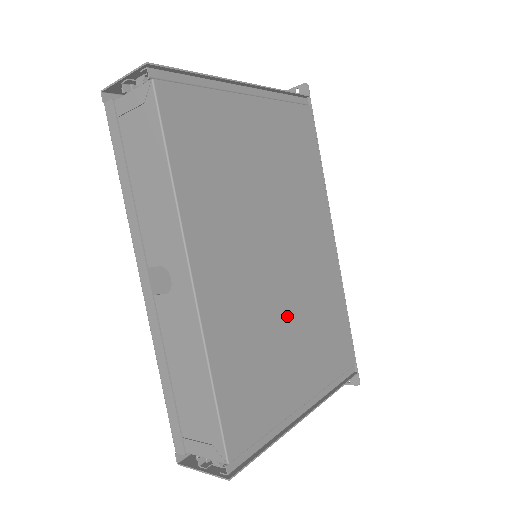
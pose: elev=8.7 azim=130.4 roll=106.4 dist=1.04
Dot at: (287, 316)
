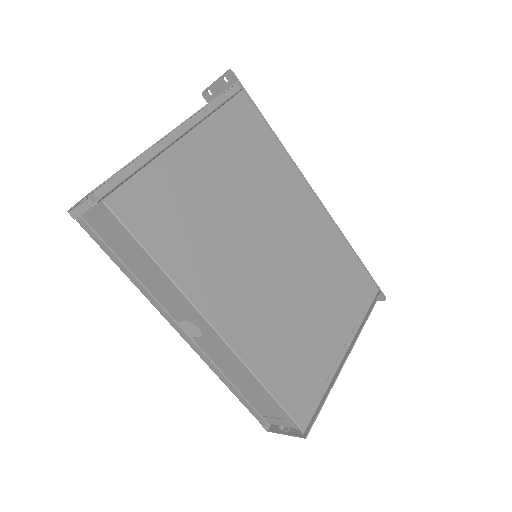
Dot at: (301, 295)
